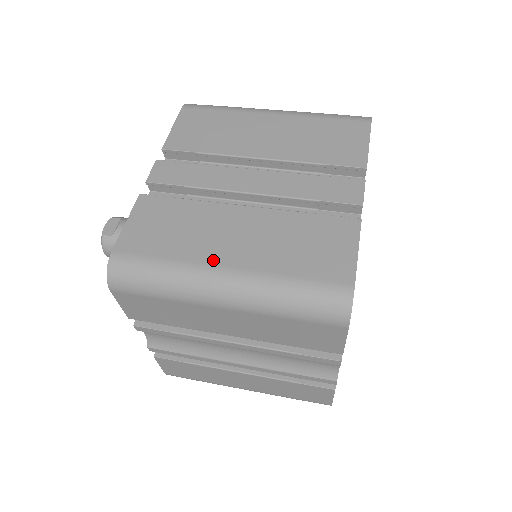
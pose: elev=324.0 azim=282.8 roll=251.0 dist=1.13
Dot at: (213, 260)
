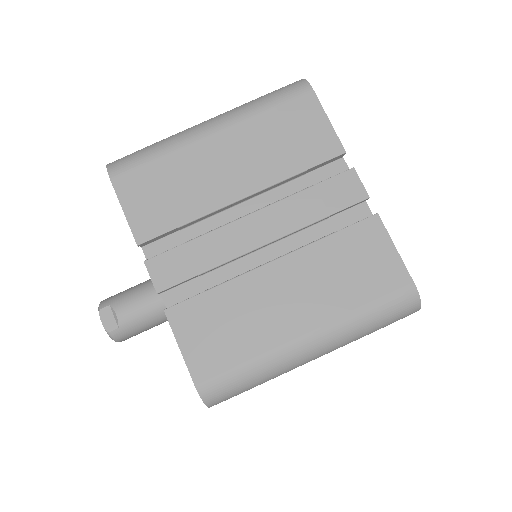
Dot at: (289, 334)
